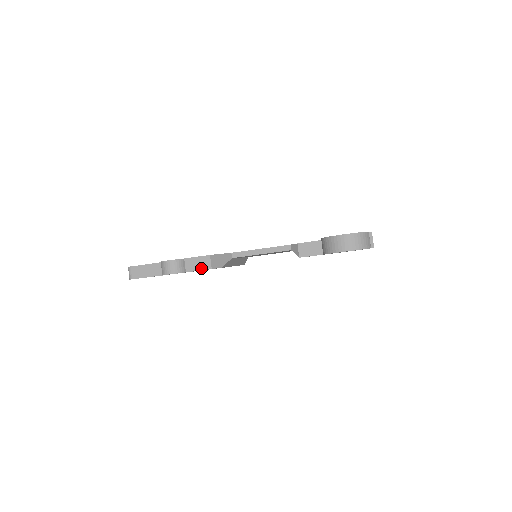
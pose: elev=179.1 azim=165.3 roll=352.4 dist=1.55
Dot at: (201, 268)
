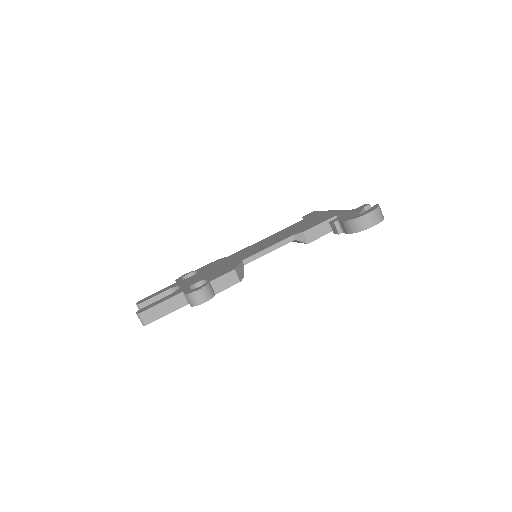
Dot at: (230, 285)
